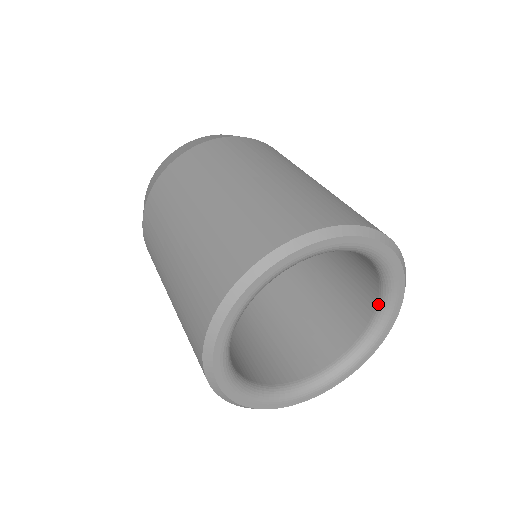
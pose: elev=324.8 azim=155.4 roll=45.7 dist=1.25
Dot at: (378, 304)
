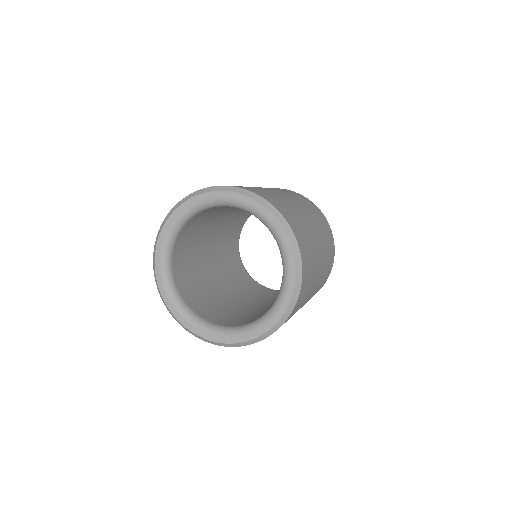
Dot at: occluded
